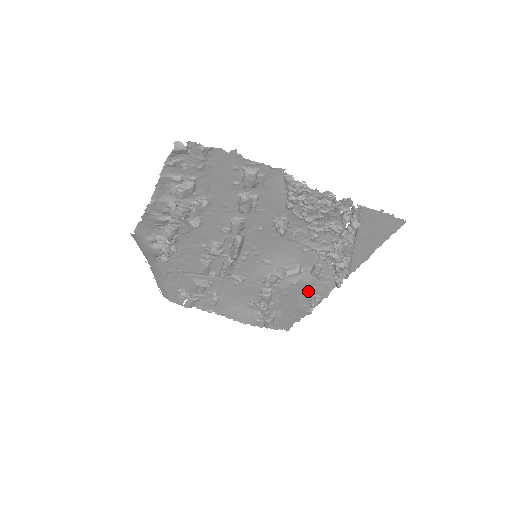
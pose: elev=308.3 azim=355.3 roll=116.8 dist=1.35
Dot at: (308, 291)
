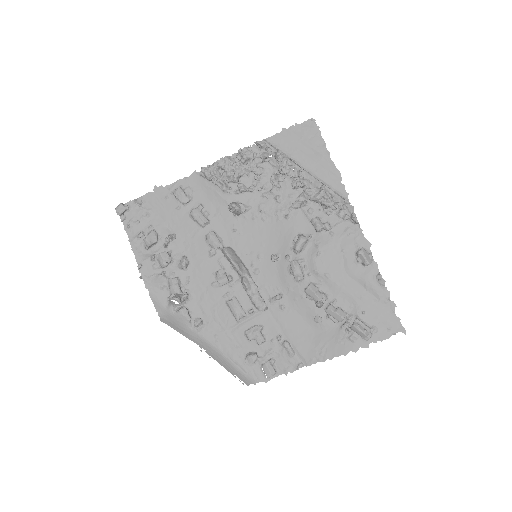
Dot at: (344, 254)
